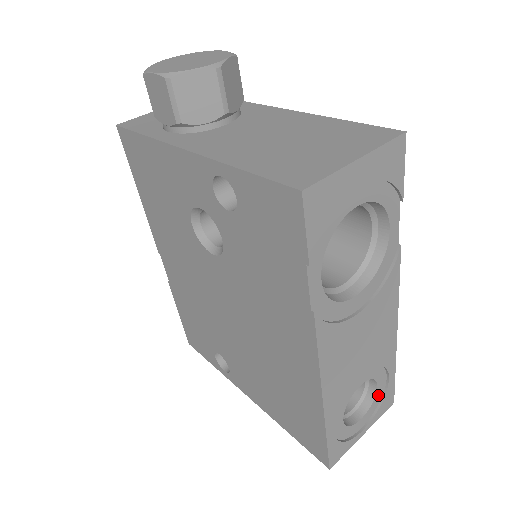
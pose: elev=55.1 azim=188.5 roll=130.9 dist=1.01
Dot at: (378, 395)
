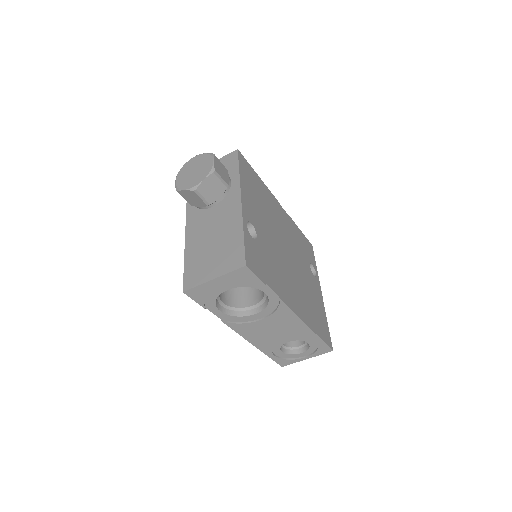
Dot at: (313, 346)
